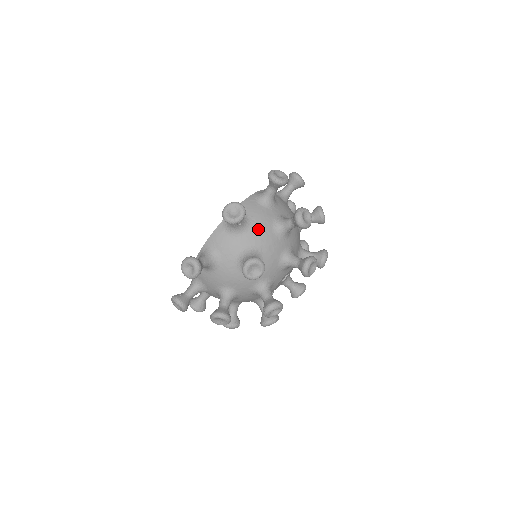
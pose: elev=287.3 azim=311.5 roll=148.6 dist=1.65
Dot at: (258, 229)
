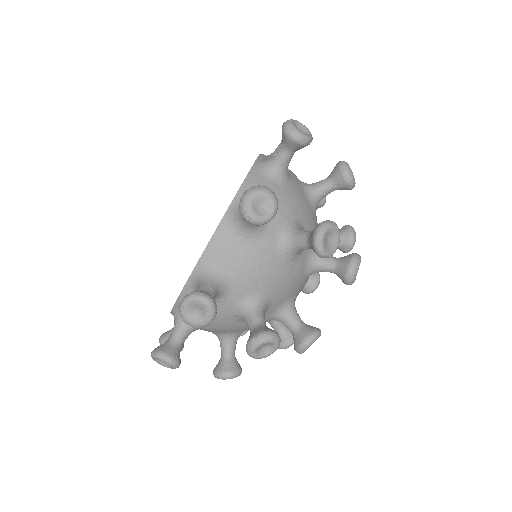
Dot at: (216, 326)
